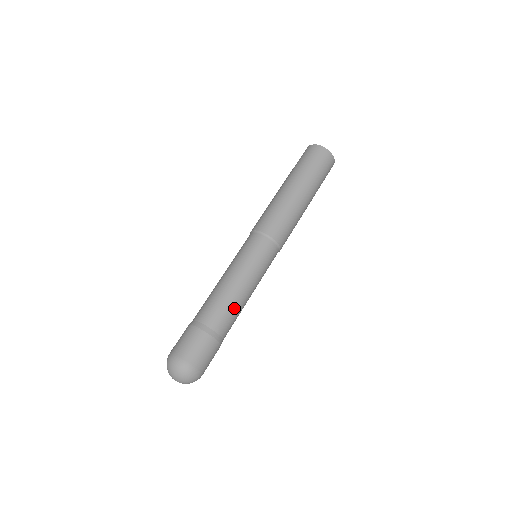
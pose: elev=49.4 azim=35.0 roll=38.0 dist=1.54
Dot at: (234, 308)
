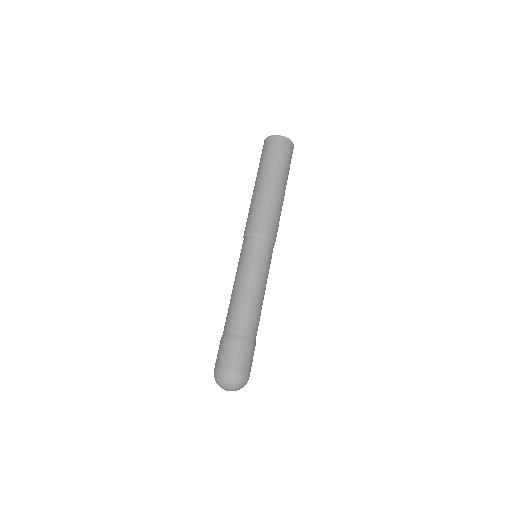
Dot at: (249, 308)
